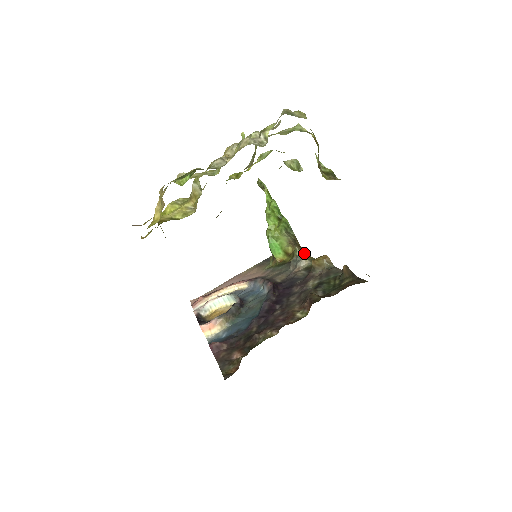
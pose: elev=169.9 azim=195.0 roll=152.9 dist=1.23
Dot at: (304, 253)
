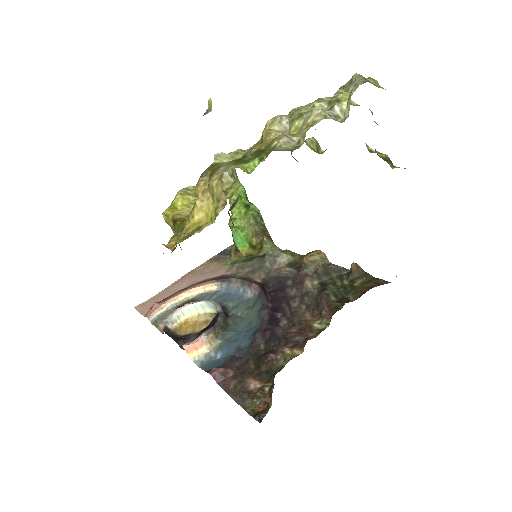
Dot at: (275, 245)
